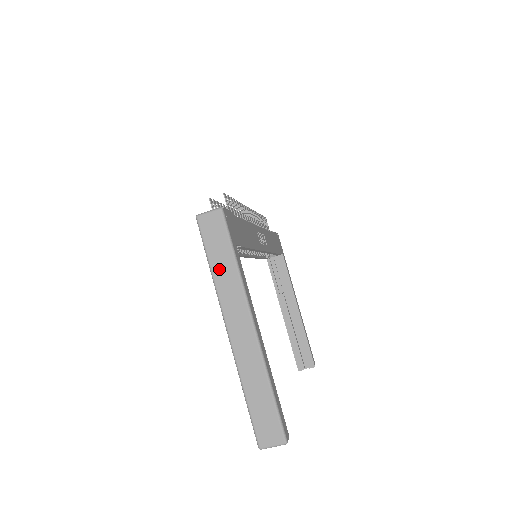
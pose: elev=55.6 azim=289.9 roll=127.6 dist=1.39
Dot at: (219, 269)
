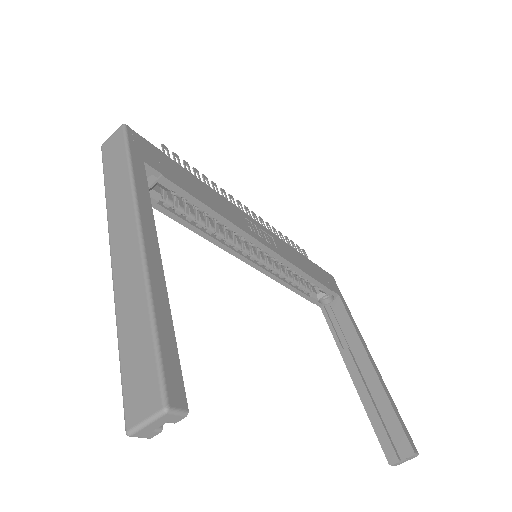
Dot at: (112, 185)
